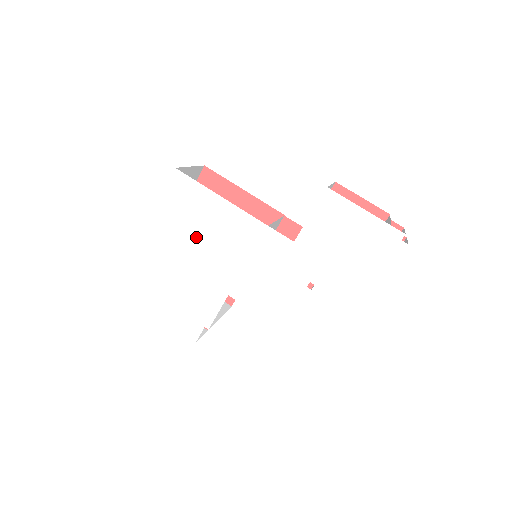
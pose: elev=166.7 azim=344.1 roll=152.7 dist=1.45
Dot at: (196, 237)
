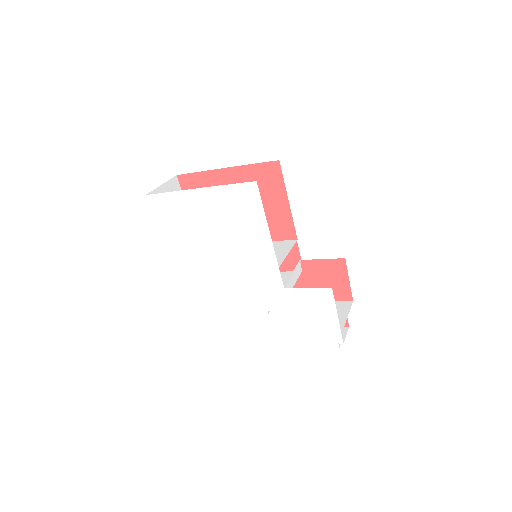
Dot at: (229, 227)
